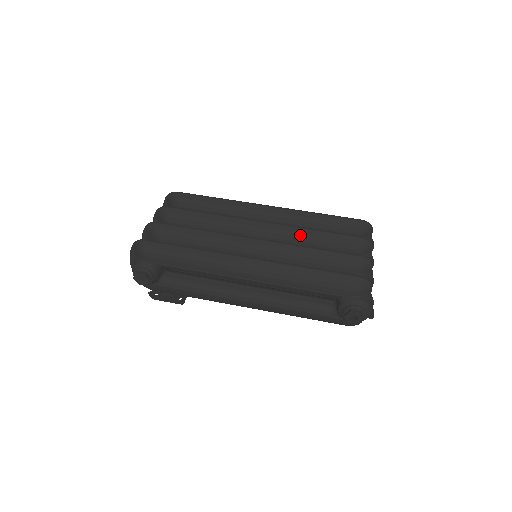
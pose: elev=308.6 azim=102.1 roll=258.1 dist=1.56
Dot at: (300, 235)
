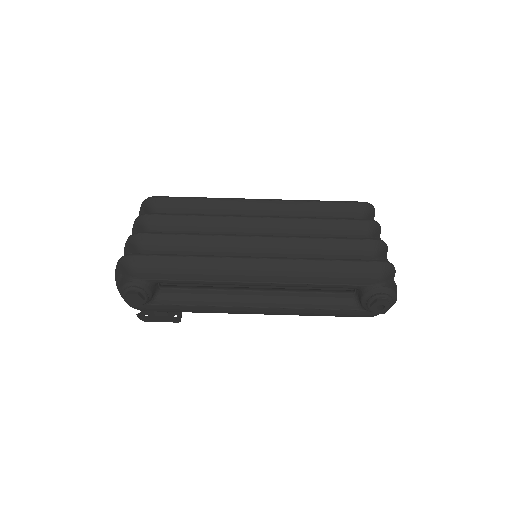
Dot at: (303, 226)
